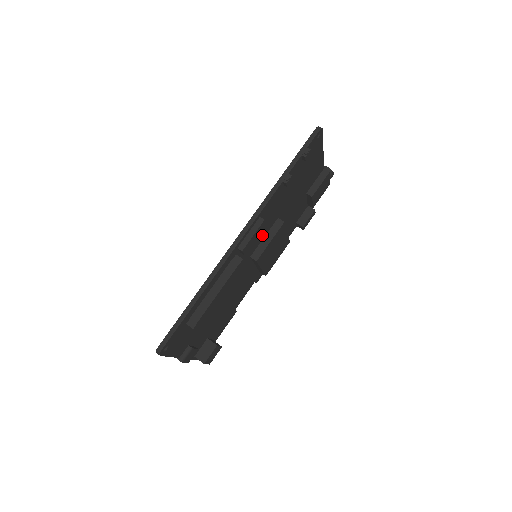
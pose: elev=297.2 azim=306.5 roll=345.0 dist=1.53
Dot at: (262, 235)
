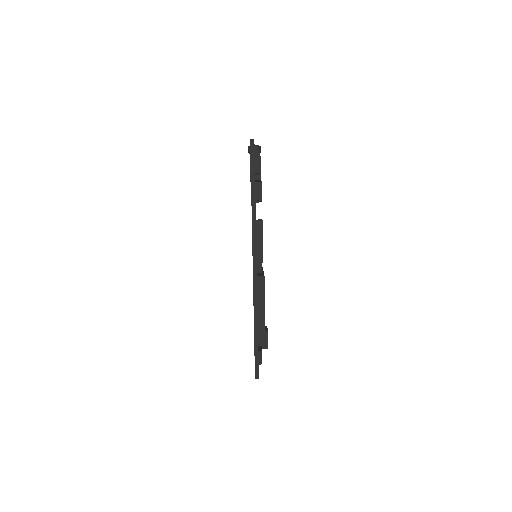
Dot at: occluded
